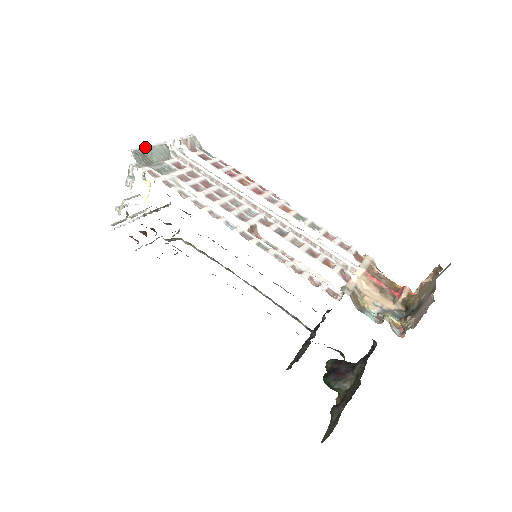
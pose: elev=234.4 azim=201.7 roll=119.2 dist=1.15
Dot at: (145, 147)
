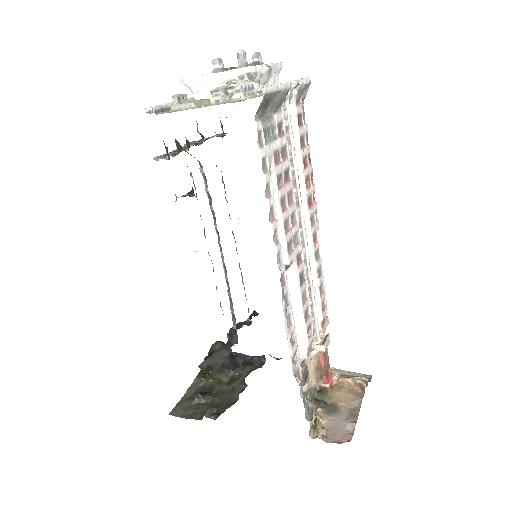
Dot at: (275, 89)
